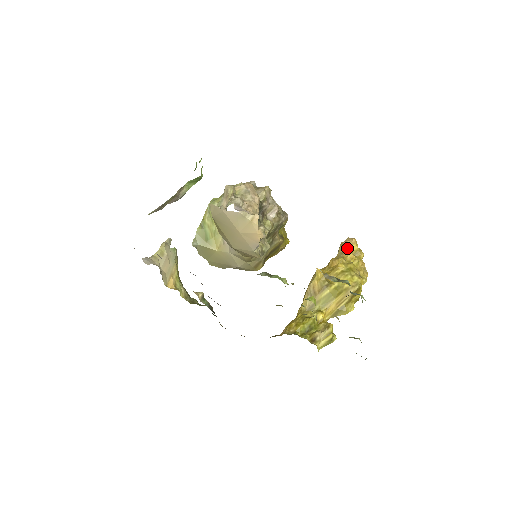
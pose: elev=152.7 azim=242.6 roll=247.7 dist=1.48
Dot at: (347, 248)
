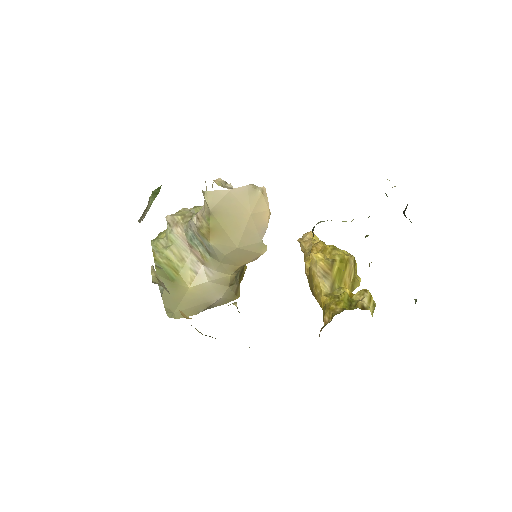
Dot at: (312, 239)
